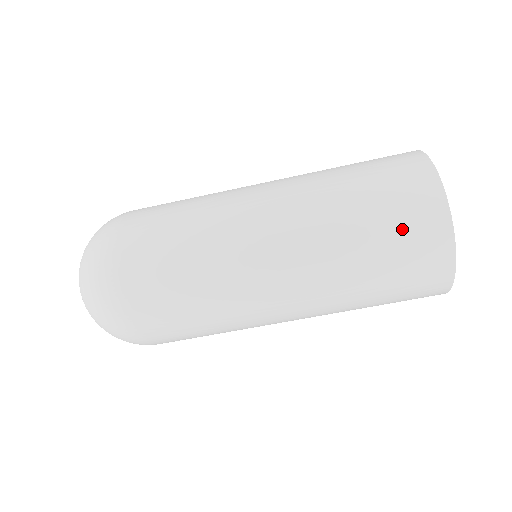
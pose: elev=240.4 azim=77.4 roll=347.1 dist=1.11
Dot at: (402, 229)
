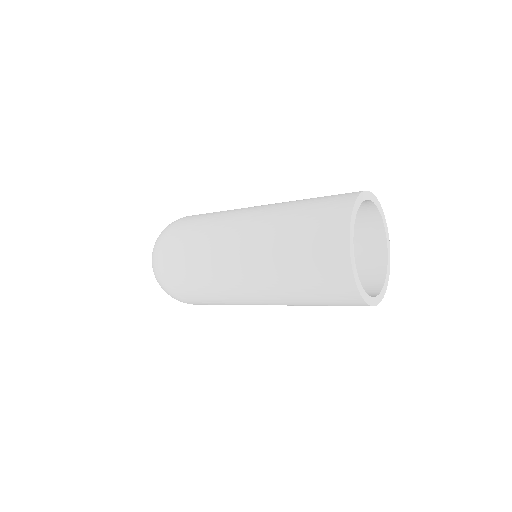
Dot at: (321, 279)
